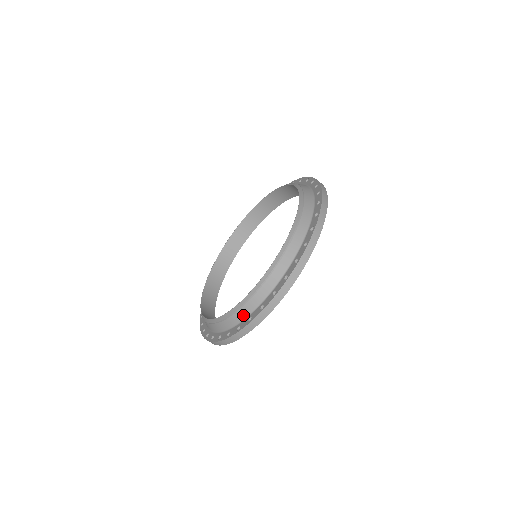
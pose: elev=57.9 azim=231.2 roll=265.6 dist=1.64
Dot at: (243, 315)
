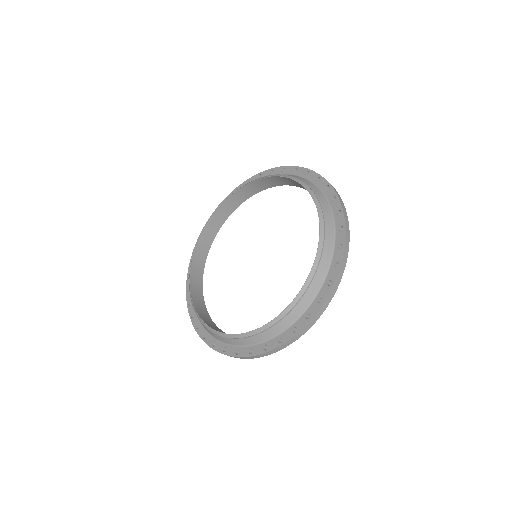
Dot at: (220, 339)
